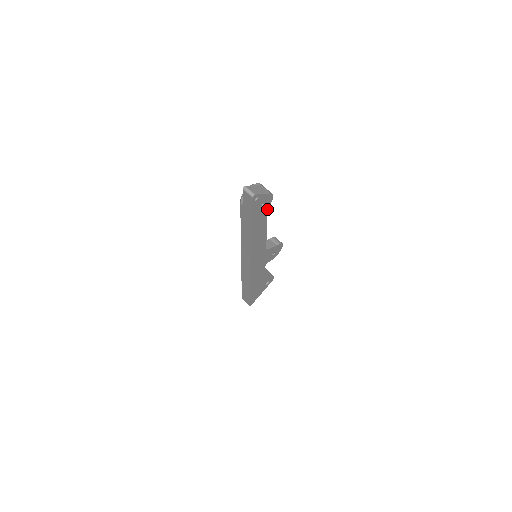
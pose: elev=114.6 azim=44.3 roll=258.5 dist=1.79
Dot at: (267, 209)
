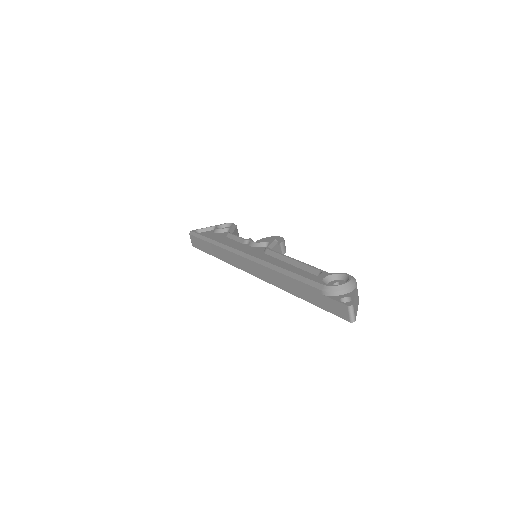
Dot at: occluded
